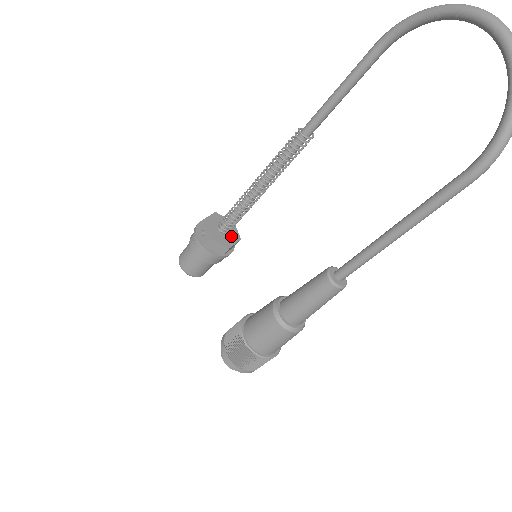
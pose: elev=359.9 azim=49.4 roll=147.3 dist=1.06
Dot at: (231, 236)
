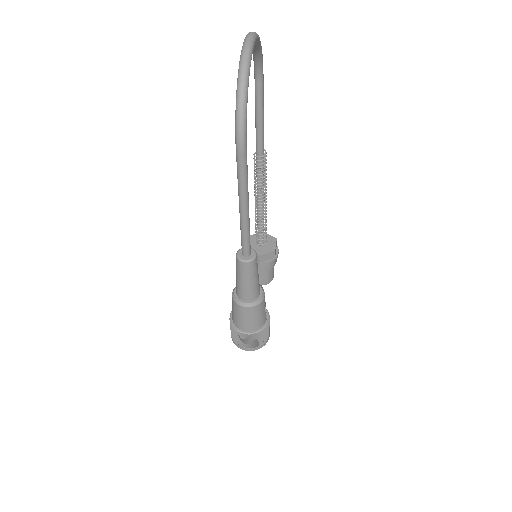
Dot at: (267, 248)
